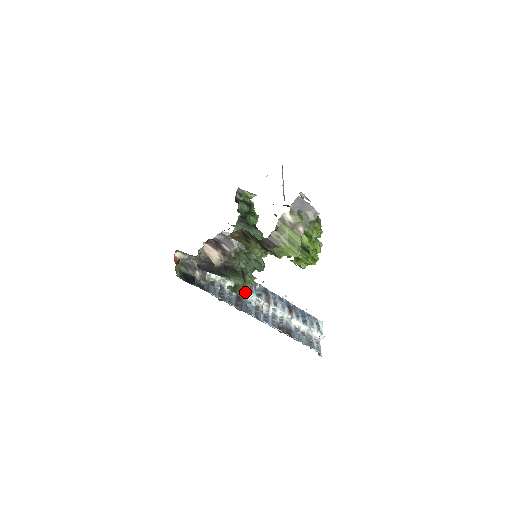
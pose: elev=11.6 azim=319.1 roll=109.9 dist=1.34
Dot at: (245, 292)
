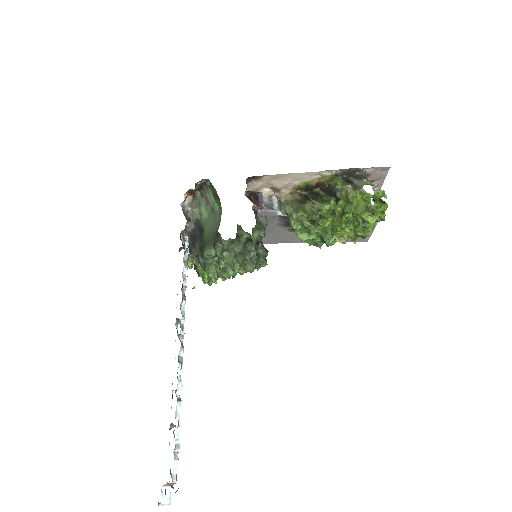
Dot at: (185, 298)
